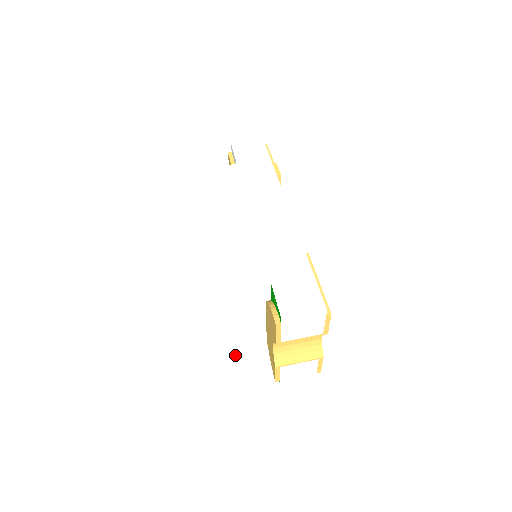
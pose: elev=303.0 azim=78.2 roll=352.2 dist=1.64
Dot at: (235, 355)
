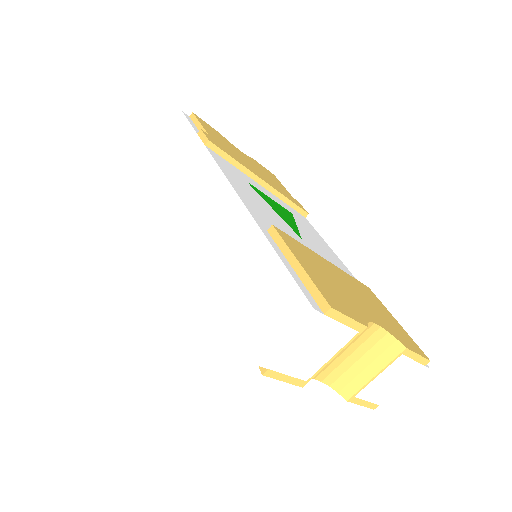
Dot at: occluded
